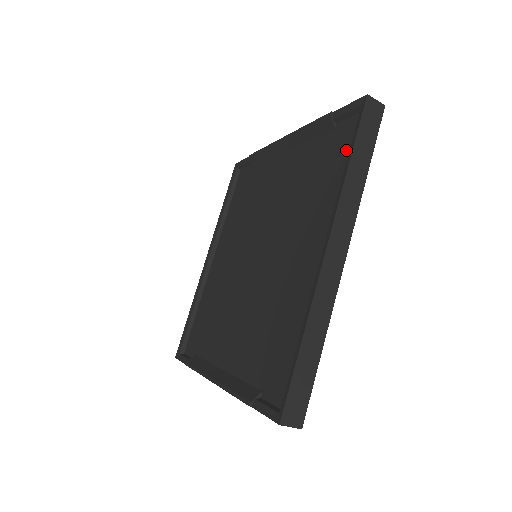
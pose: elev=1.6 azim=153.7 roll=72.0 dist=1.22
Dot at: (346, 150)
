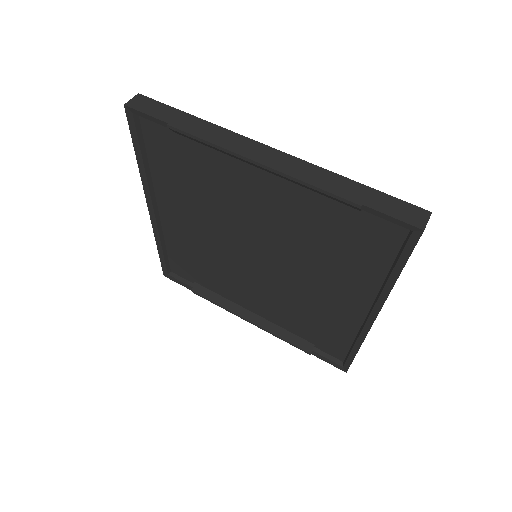
Dot at: (385, 249)
